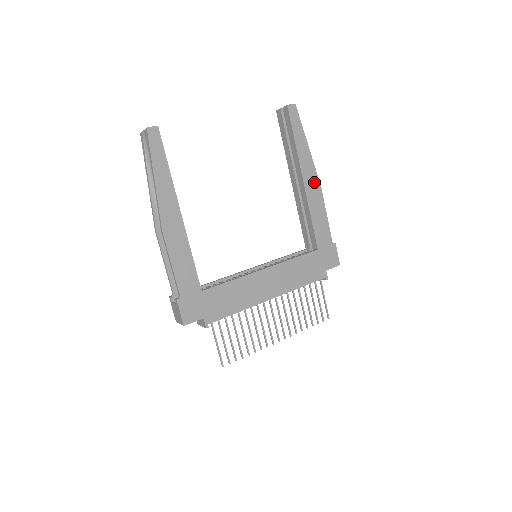
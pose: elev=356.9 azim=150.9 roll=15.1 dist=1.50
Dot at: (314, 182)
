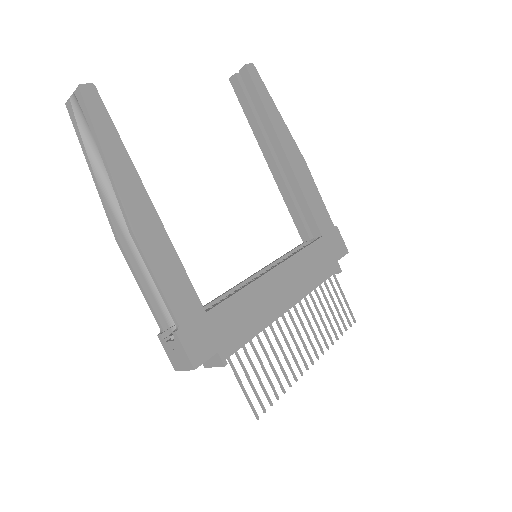
Dot at: (296, 155)
